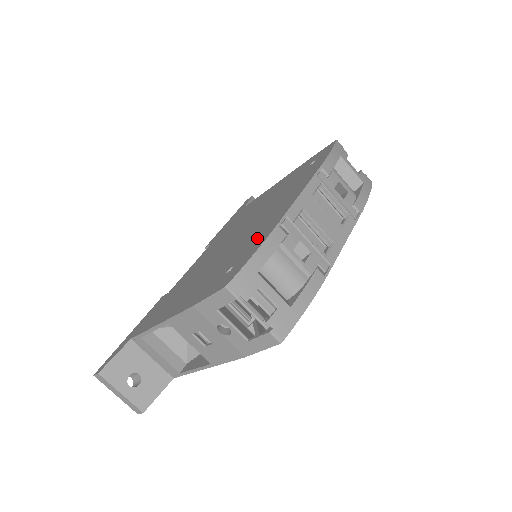
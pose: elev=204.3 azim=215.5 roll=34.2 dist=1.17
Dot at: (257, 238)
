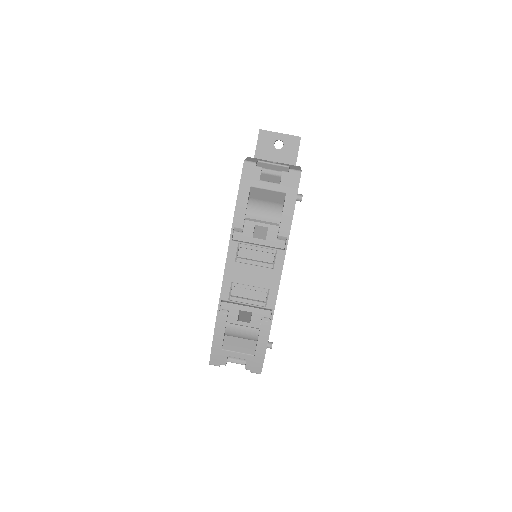
Dot at: occluded
